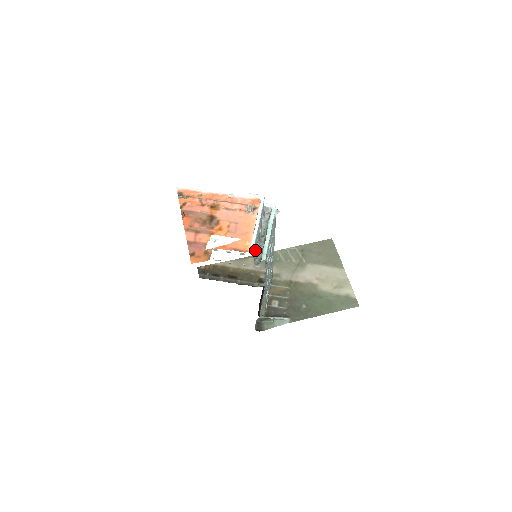
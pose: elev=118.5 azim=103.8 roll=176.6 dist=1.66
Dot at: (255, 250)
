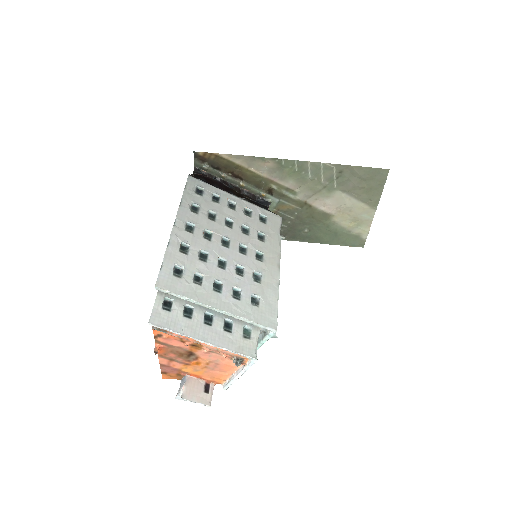
Dot at: occluded
